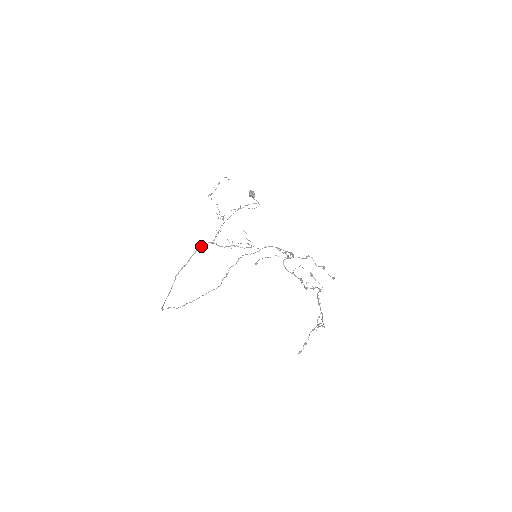
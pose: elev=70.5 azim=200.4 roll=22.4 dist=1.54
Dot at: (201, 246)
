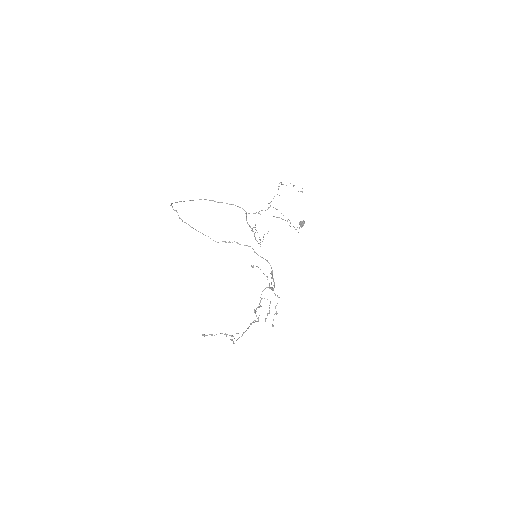
Dot at: occluded
